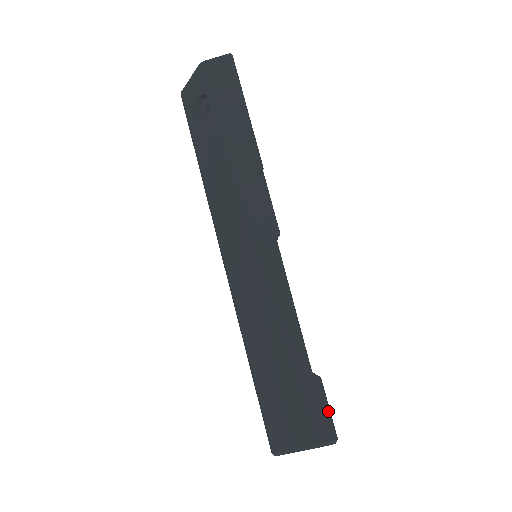
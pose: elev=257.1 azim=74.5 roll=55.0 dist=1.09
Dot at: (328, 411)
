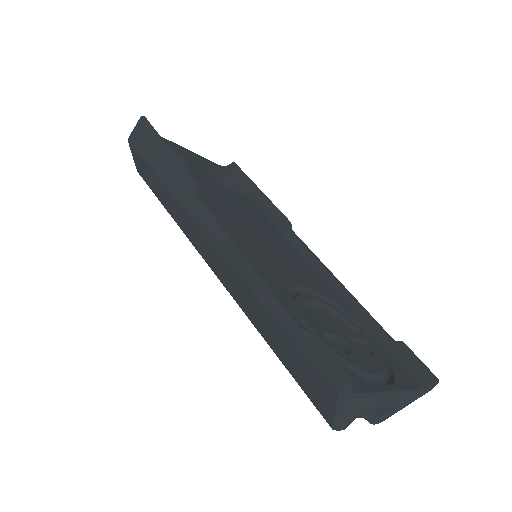
Dot at: (331, 358)
